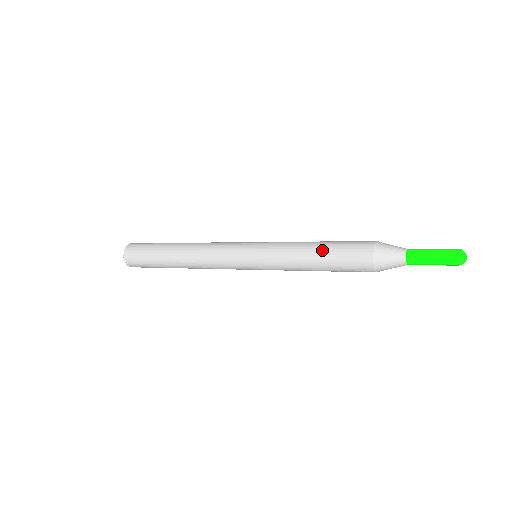
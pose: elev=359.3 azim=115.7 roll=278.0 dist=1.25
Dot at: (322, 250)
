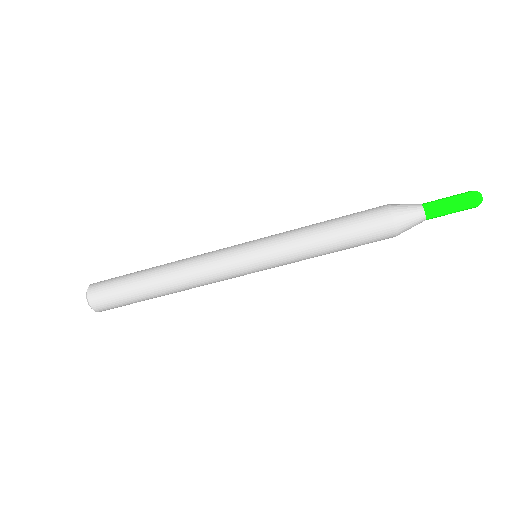
Dot at: (334, 223)
